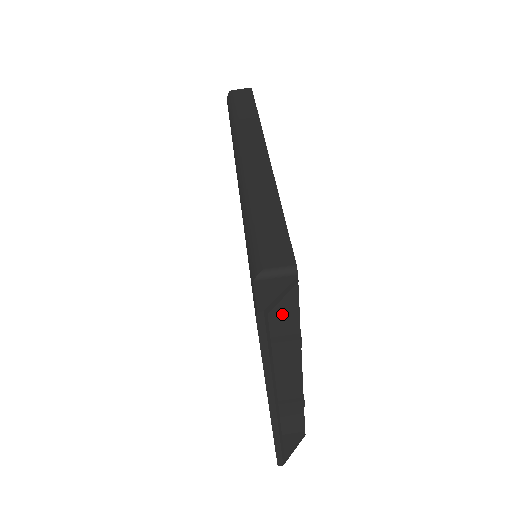
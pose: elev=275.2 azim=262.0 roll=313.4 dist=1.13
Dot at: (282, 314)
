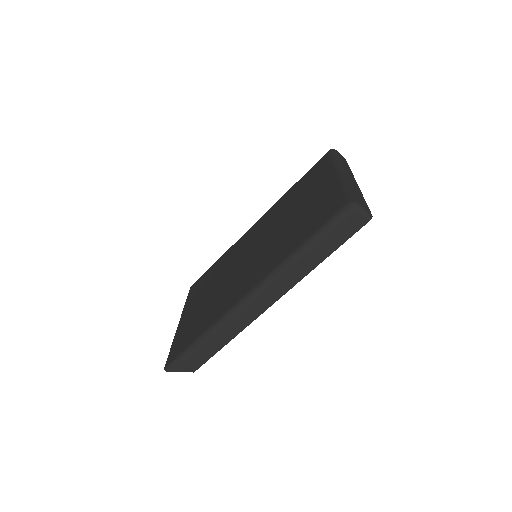
Dot at: occluded
